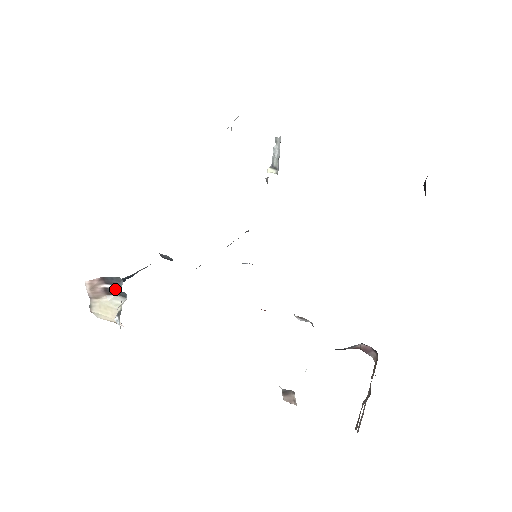
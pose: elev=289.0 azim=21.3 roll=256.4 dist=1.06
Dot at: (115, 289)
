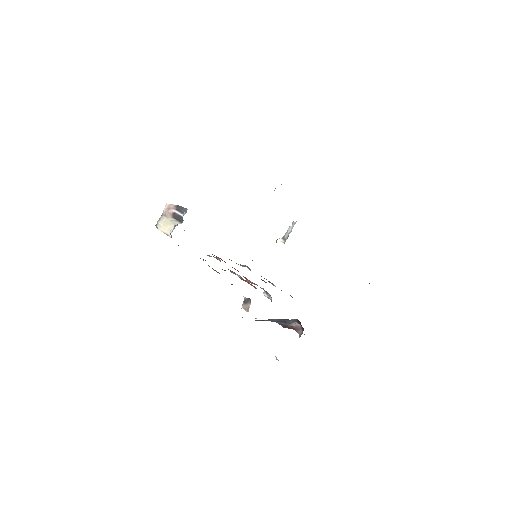
Dot at: (180, 215)
